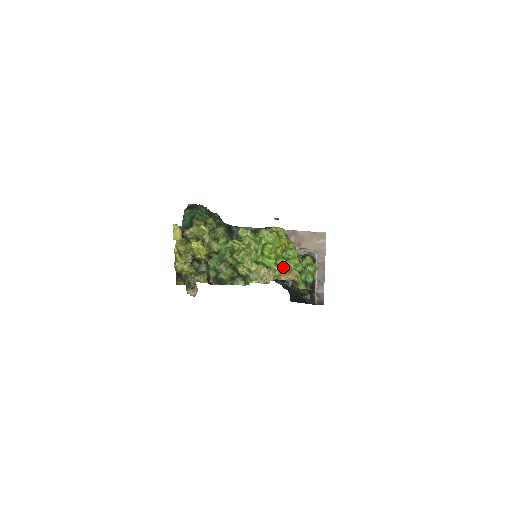
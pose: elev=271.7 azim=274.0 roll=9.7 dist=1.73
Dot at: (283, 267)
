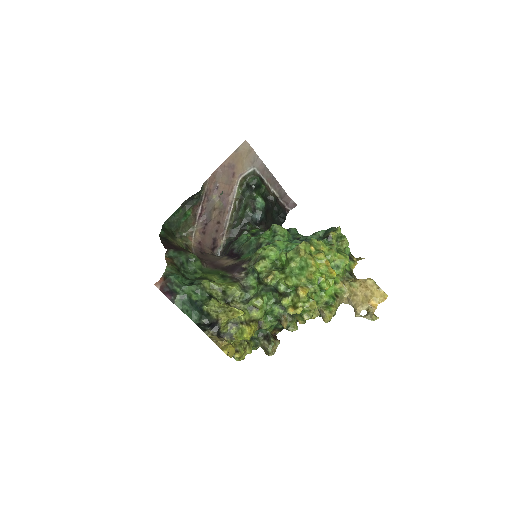
Dot at: (341, 277)
